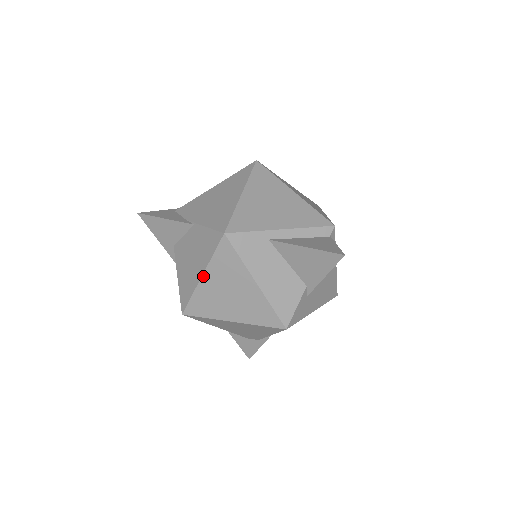
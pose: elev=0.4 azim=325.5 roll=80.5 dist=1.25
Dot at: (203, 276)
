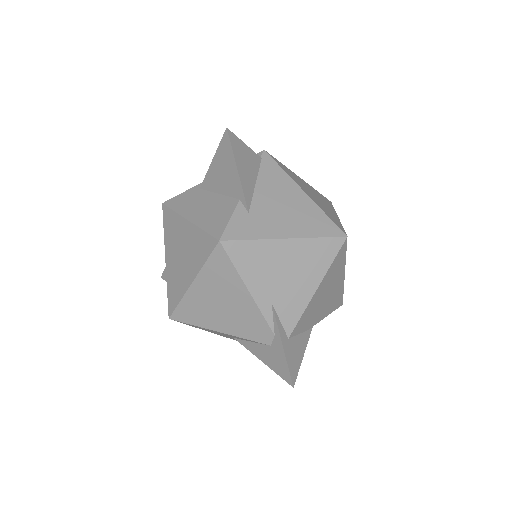
Dot at: (166, 258)
